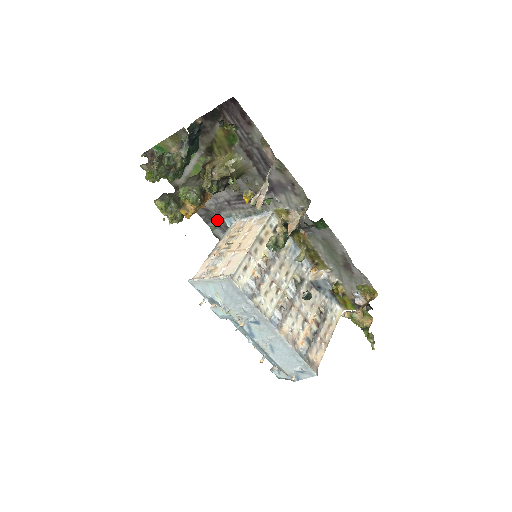
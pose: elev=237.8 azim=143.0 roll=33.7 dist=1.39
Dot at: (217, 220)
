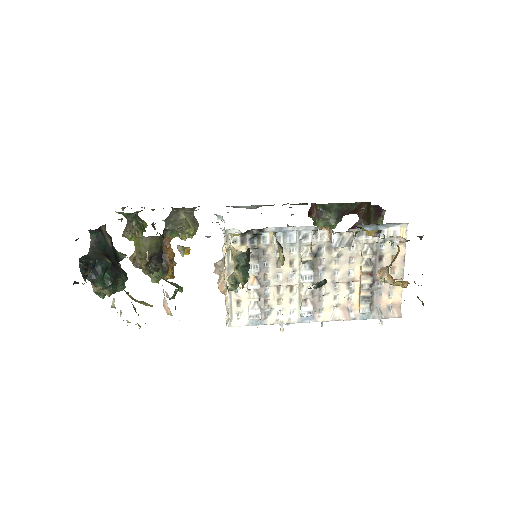
Dot at: occluded
